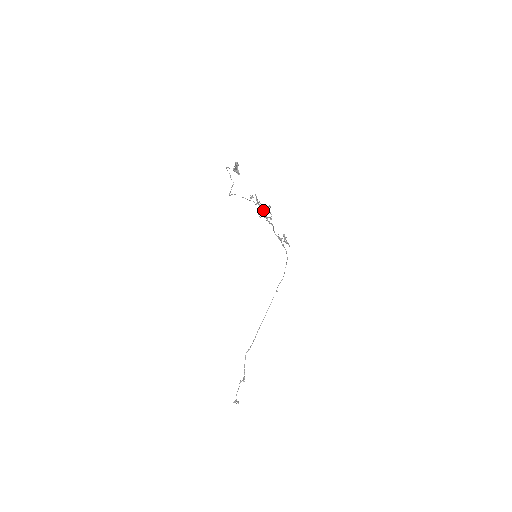
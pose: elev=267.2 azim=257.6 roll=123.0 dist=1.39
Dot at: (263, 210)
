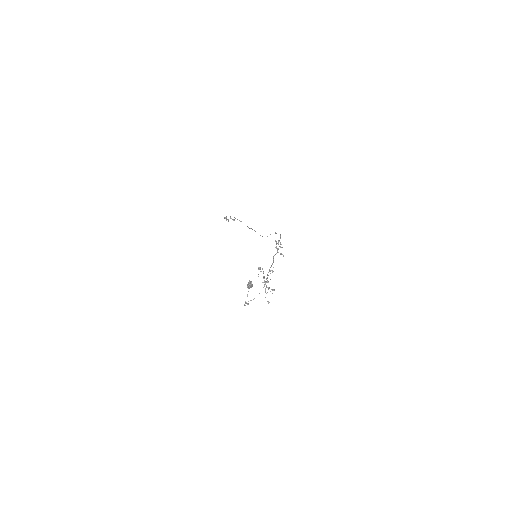
Dot at: occluded
